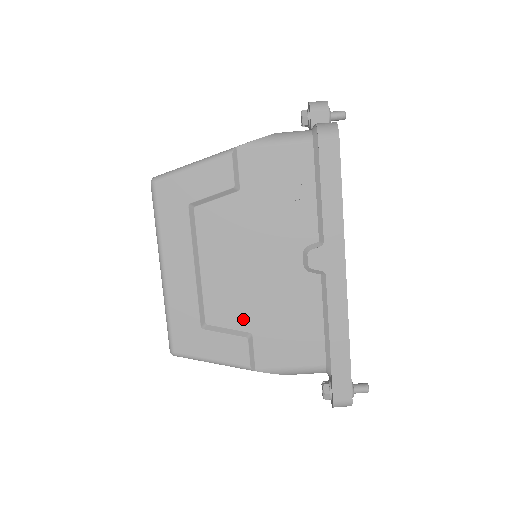
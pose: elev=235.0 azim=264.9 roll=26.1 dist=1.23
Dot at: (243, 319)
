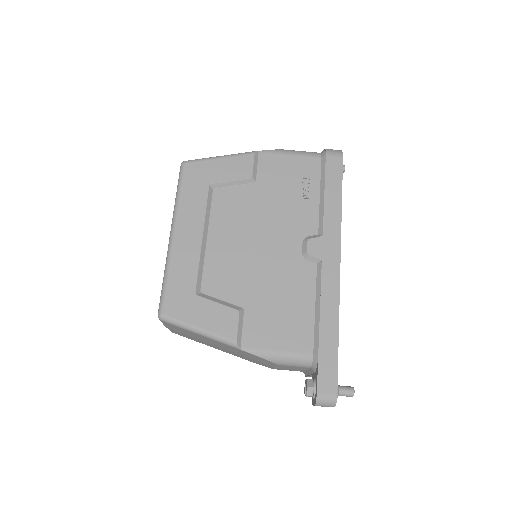
Dot at: (238, 293)
